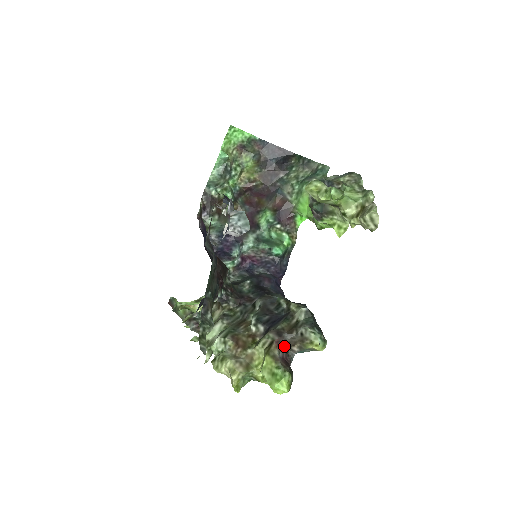
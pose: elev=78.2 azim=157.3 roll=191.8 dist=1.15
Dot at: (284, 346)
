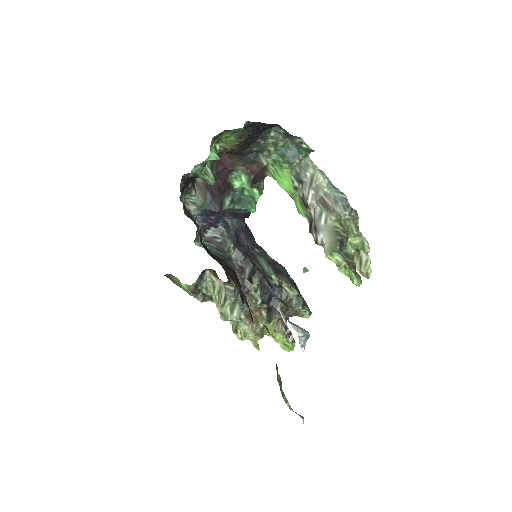
Dot at: occluded
